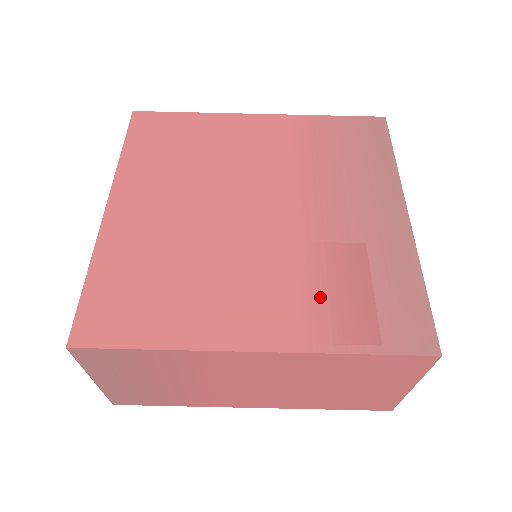
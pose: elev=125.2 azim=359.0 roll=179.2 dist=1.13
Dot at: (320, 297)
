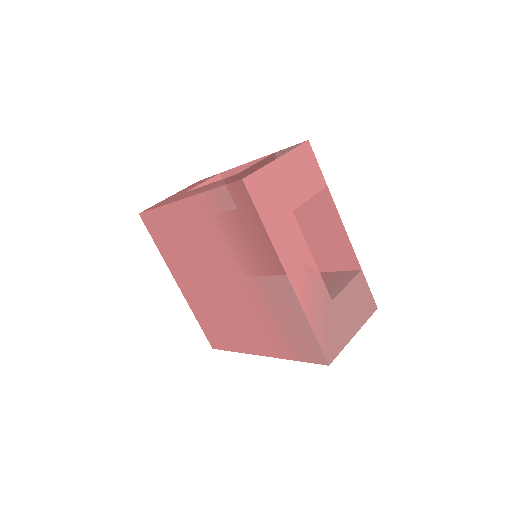
Dot at: (272, 333)
